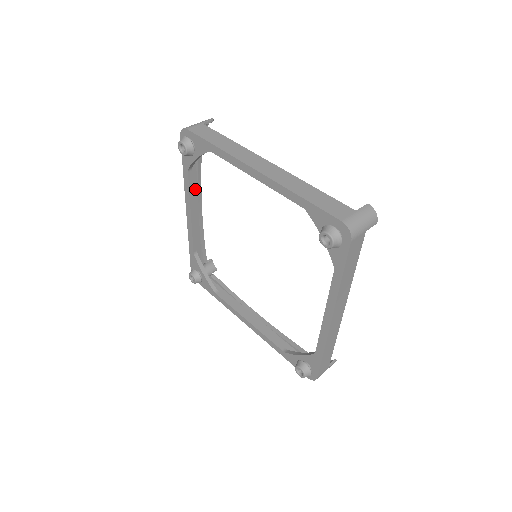
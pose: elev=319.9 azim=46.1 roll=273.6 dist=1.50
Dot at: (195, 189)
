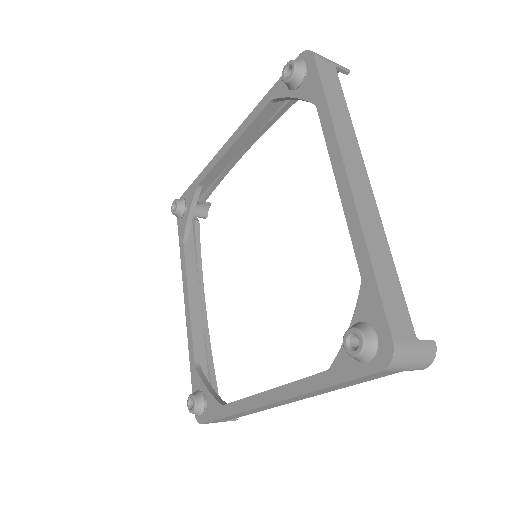
Dot at: (195, 273)
